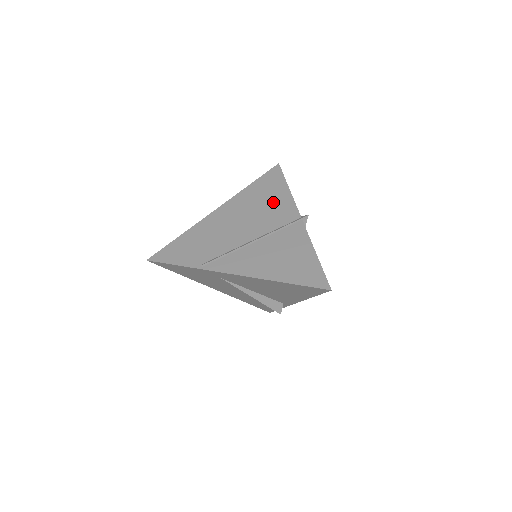
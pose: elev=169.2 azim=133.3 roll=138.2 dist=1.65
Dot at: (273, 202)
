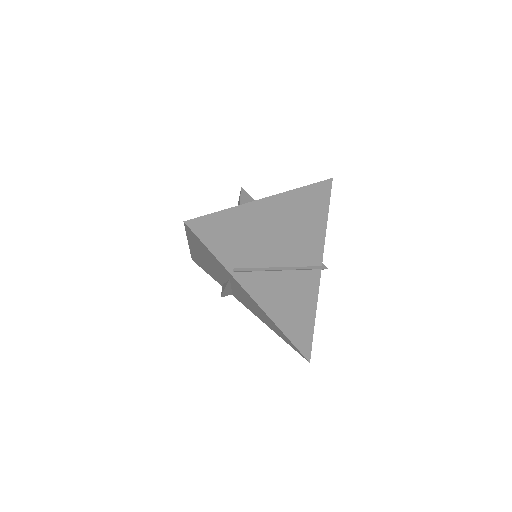
Dot at: (312, 229)
